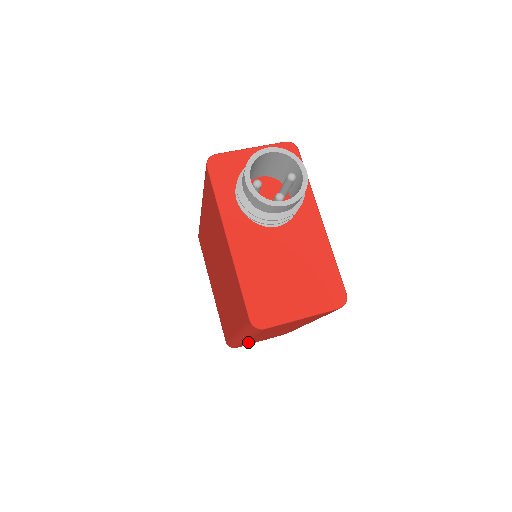
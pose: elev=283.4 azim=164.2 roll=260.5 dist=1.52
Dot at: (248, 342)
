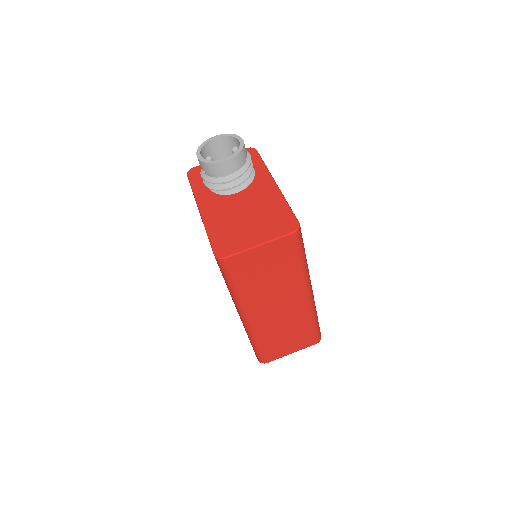
Dot at: (265, 337)
